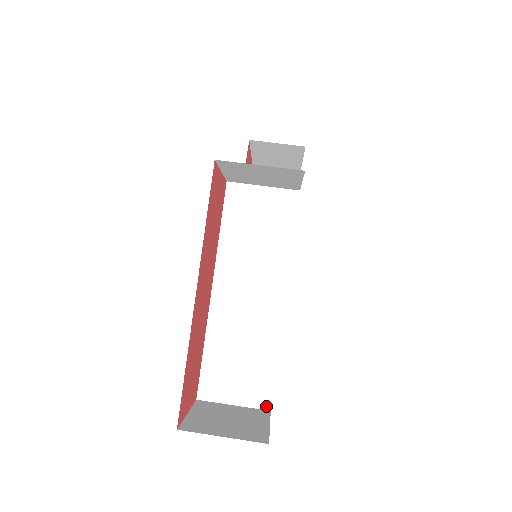
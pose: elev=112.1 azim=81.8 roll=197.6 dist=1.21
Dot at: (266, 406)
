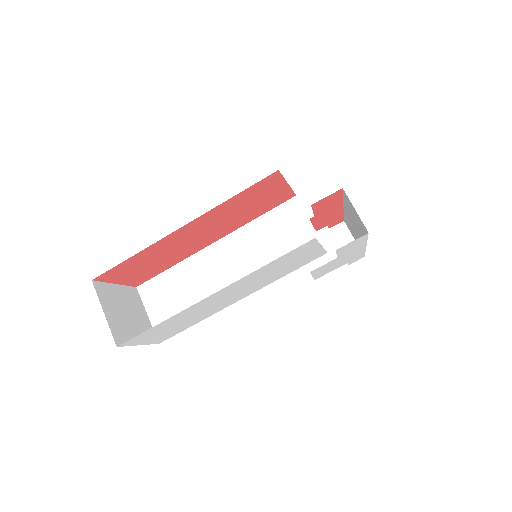
Dot at: occluded
